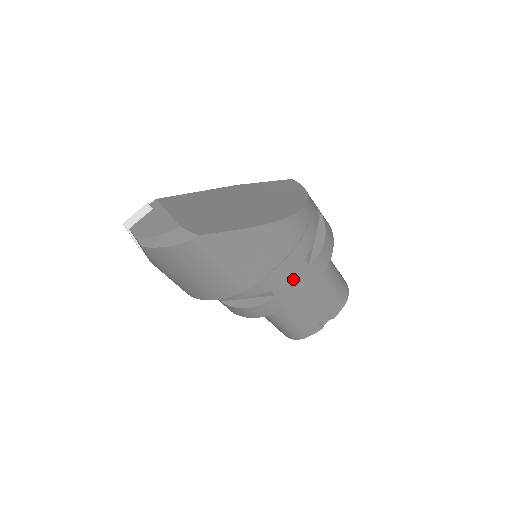
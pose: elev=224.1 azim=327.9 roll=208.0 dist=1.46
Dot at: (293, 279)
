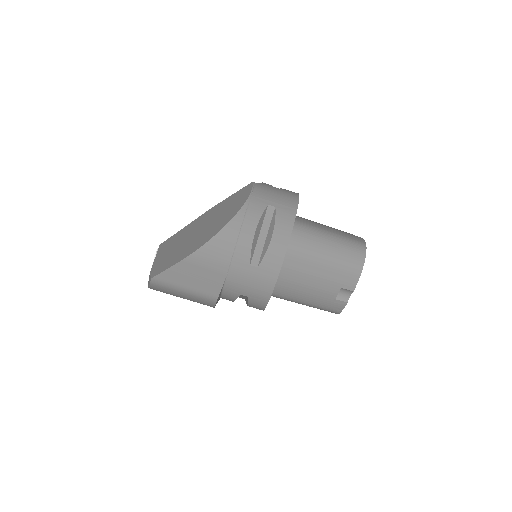
Dot at: (250, 282)
